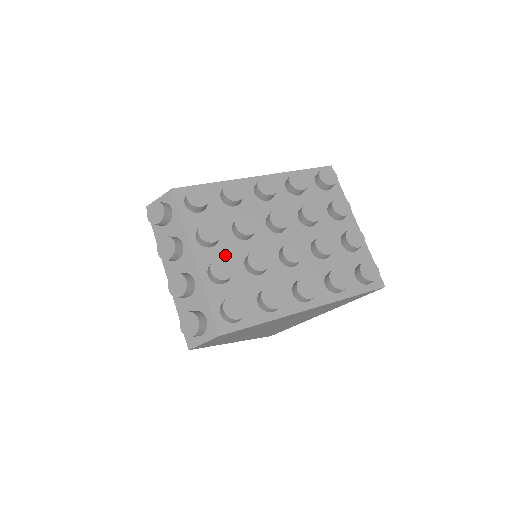
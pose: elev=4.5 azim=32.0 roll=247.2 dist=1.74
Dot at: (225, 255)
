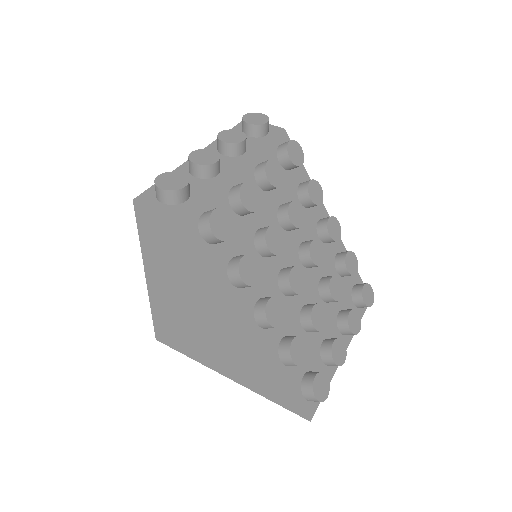
Dot at: occluded
